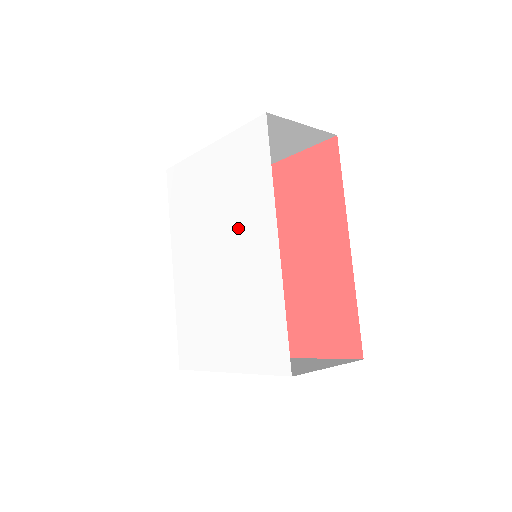
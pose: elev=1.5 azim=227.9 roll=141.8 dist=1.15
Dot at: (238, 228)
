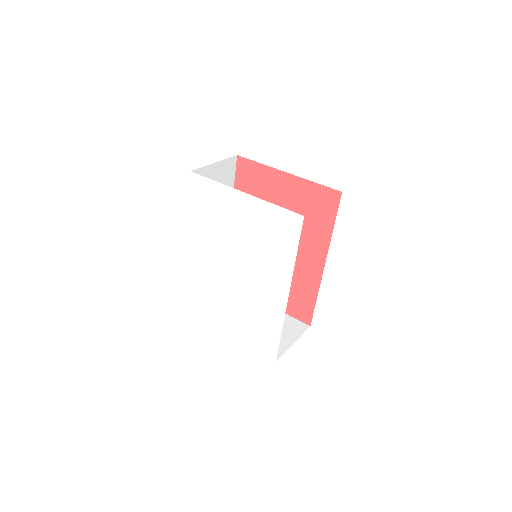
Dot at: (257, 267)
